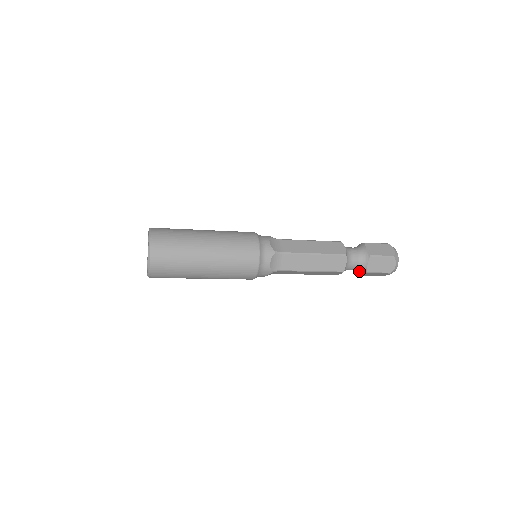
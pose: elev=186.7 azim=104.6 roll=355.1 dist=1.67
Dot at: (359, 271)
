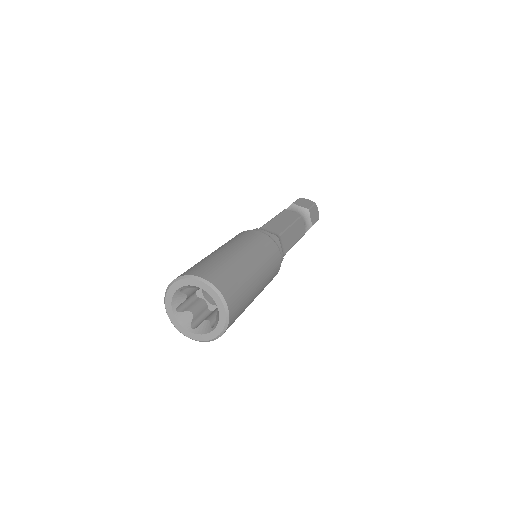
Dot at: occluded
